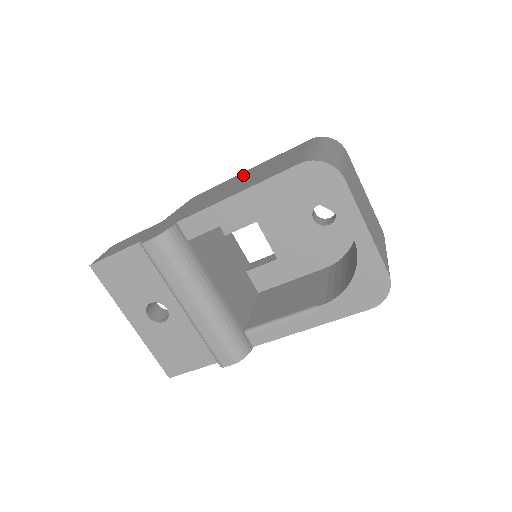
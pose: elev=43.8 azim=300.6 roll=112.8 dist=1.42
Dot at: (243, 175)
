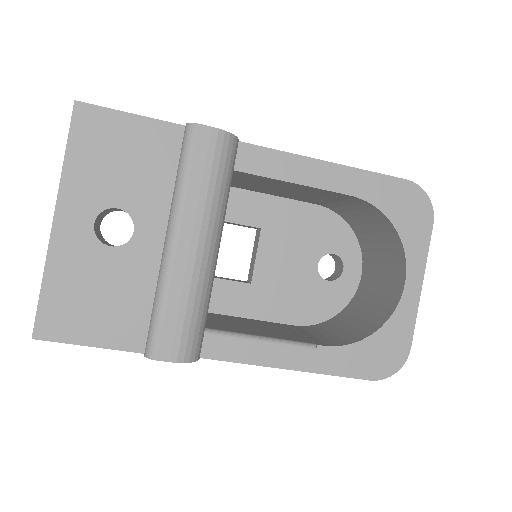
Dot at: occluded
